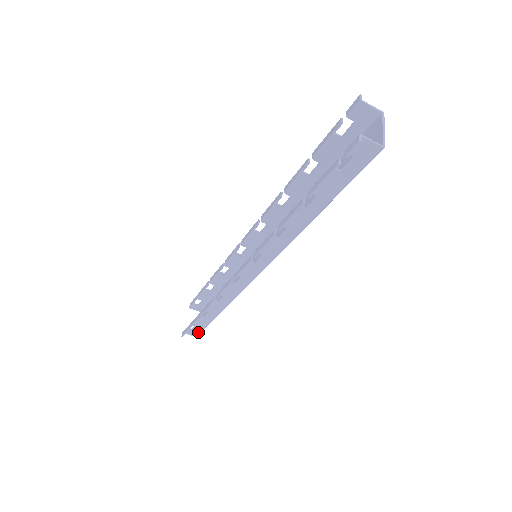
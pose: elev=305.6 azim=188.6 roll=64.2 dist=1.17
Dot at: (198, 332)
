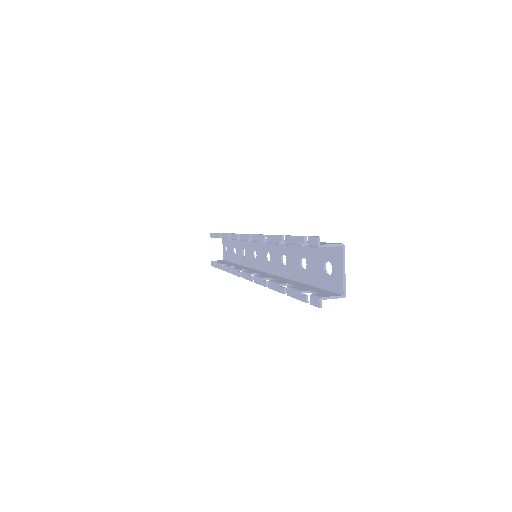
Dot at: occluded
